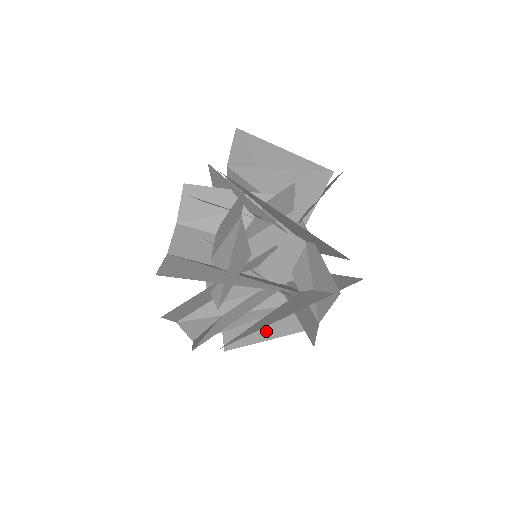
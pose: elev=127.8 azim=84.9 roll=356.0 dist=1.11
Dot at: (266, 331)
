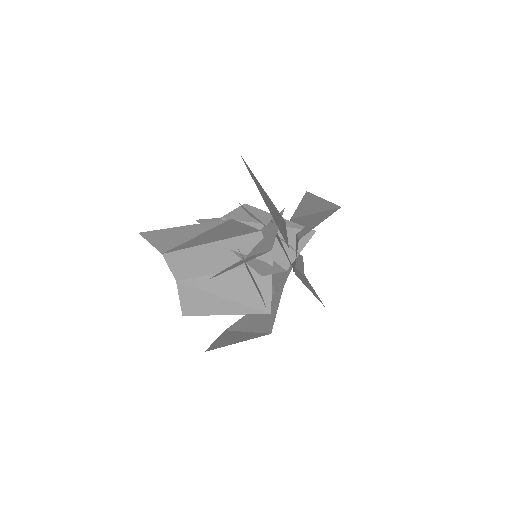
Dot at: (239, 338)
